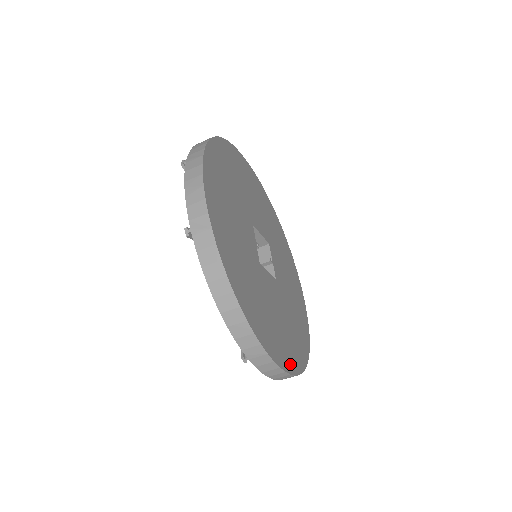
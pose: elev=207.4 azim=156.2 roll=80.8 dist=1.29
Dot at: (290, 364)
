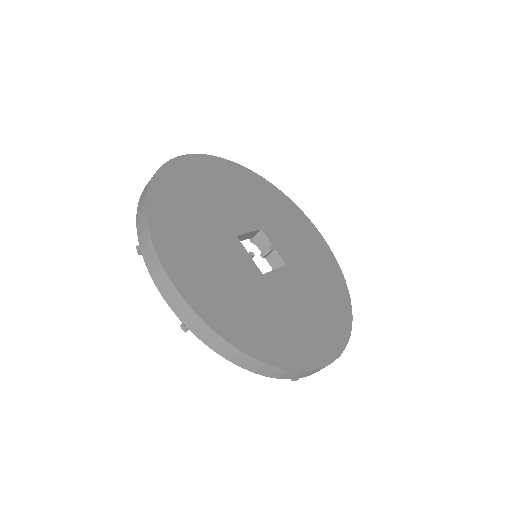
Dot at: (336, 344)
